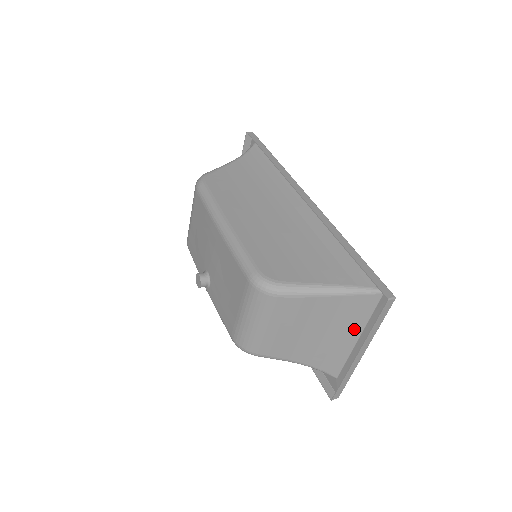
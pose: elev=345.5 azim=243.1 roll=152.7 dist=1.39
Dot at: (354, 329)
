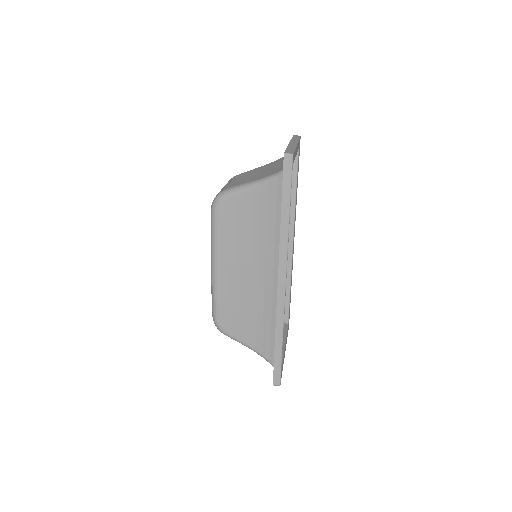
Dot at: occluded
